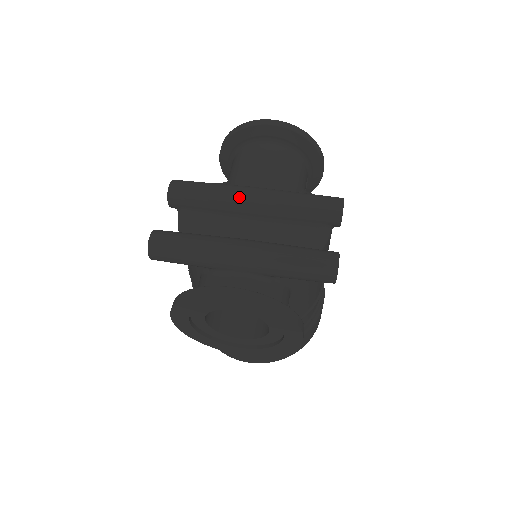
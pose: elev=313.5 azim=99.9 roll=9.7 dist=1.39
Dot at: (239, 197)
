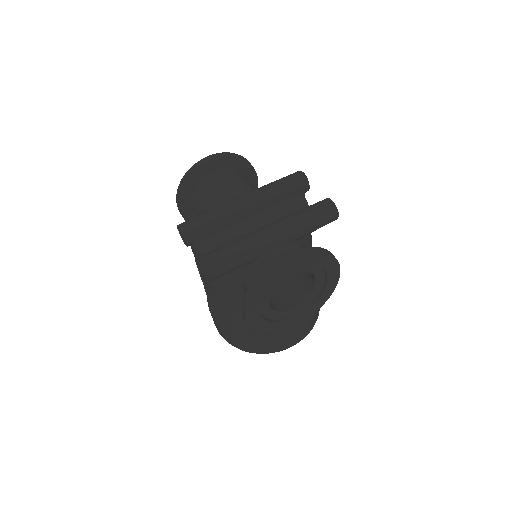
Dot at: (235, 207)
